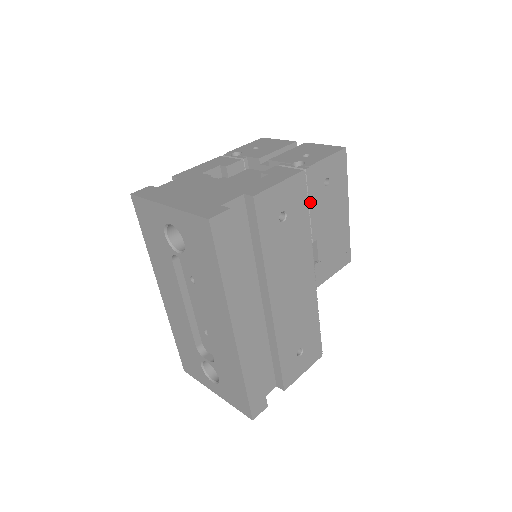
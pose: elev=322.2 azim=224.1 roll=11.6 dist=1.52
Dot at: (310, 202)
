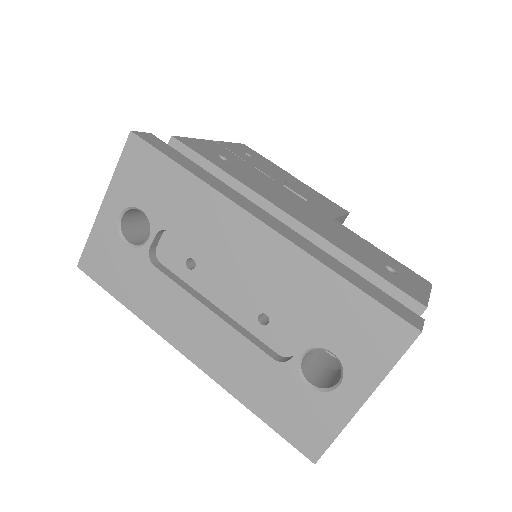
Dot at: (244, 160)
